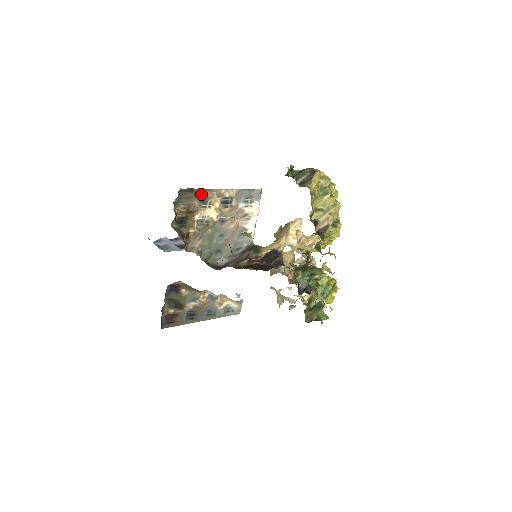
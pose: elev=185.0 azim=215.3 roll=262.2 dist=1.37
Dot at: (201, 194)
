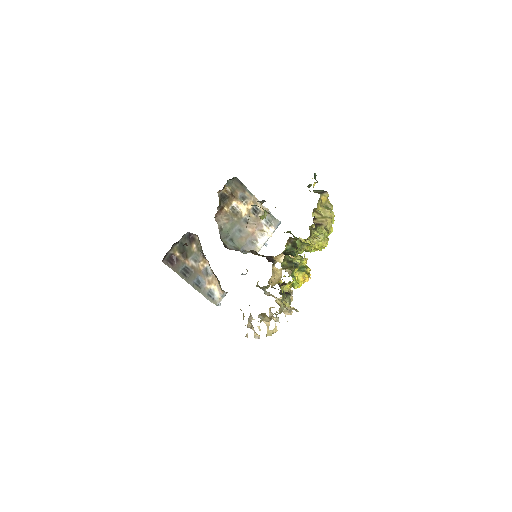
Dot at: (245, 191)
